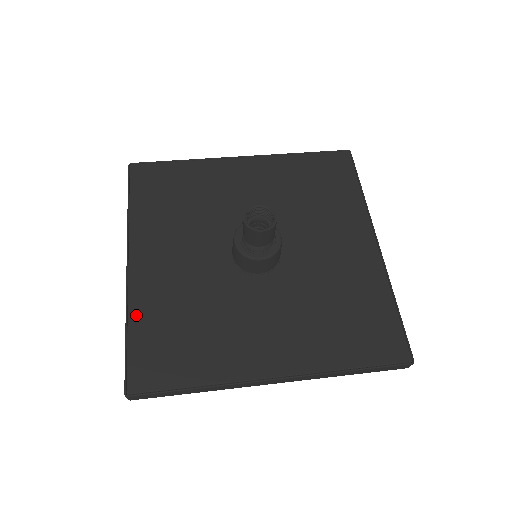
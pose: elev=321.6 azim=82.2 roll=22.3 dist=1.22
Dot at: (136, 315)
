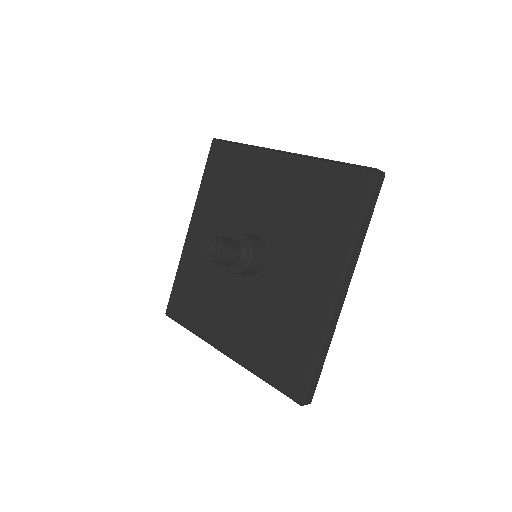
Dot at: (182, 268)
